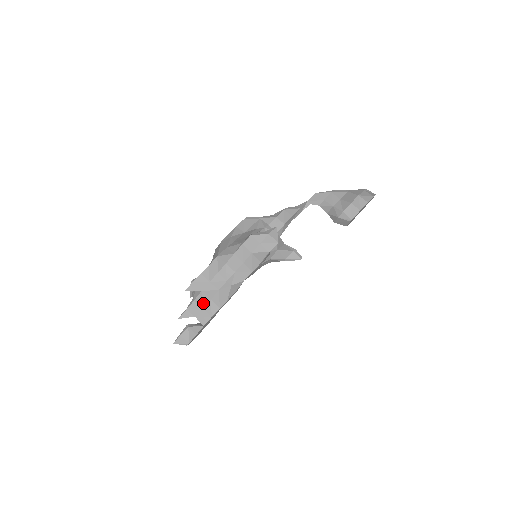
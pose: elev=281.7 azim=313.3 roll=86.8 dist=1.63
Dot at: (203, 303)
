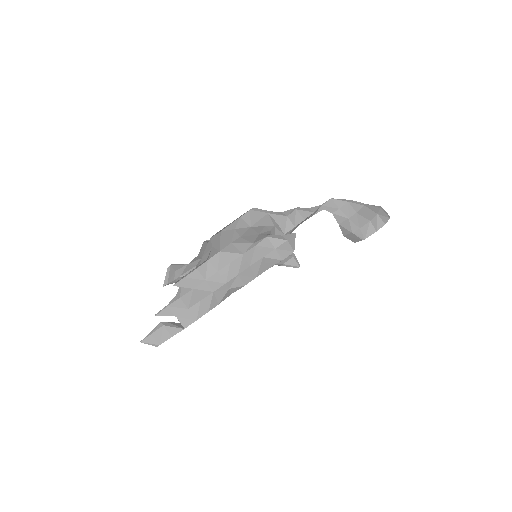
Dot at: (190, 303)
